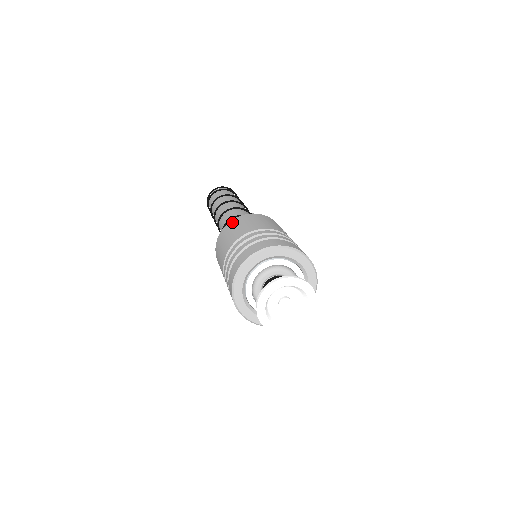
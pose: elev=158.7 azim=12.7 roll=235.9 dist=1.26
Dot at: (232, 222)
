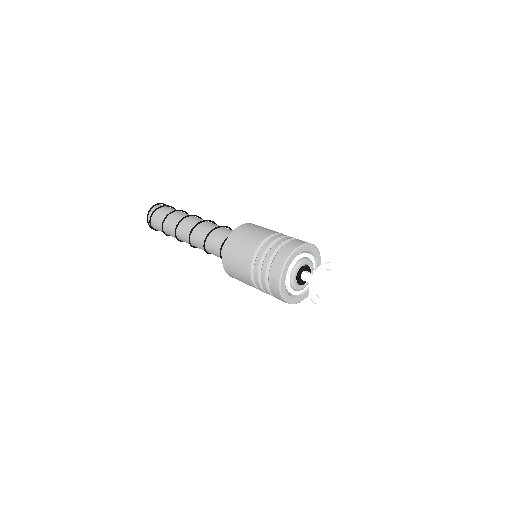
Dot at: (236, 232)
